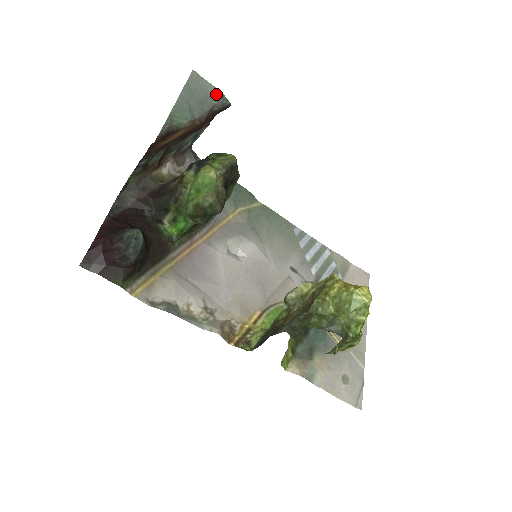
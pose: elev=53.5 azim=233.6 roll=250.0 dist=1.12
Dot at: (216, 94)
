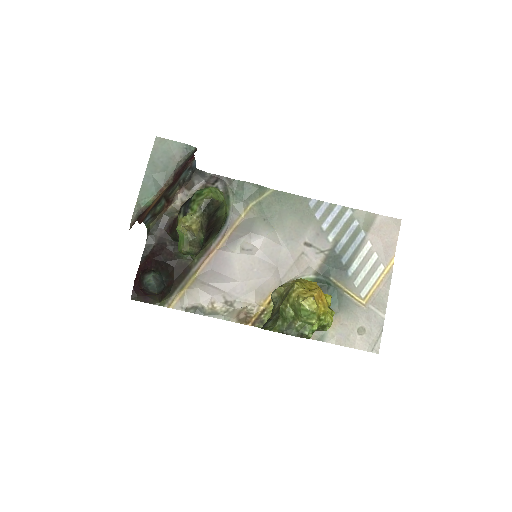
Dot at: (179, 149)
